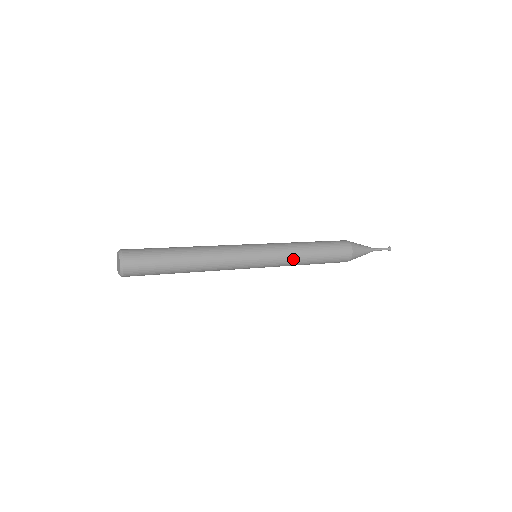
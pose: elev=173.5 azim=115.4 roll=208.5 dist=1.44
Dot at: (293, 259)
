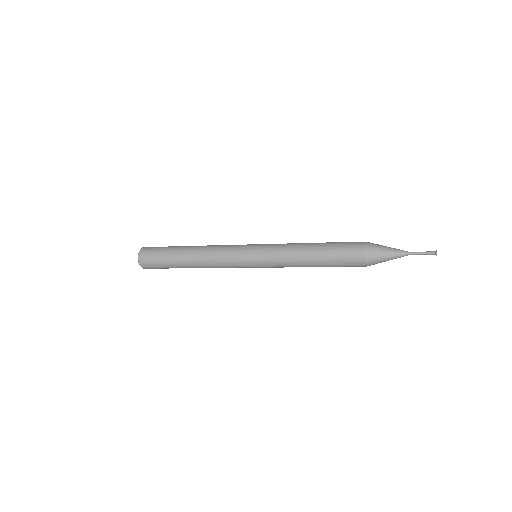
Dot at: (289, 264)
